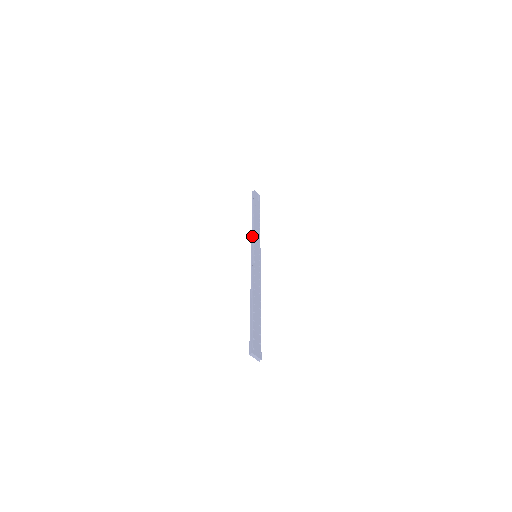
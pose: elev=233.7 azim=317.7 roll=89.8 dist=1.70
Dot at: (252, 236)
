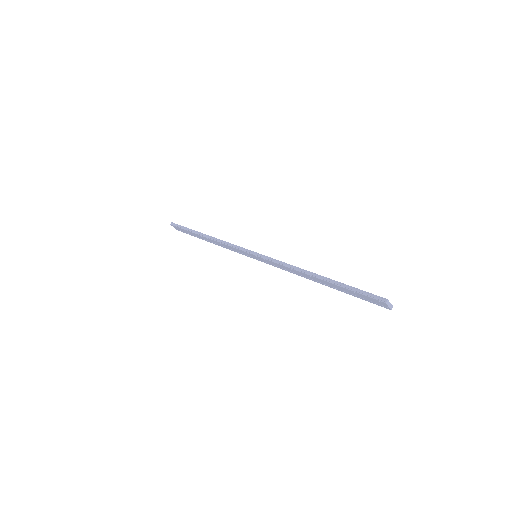
Dot at: (230, 245)
